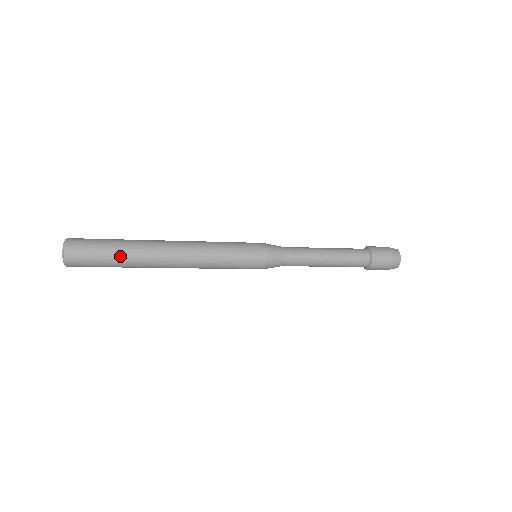
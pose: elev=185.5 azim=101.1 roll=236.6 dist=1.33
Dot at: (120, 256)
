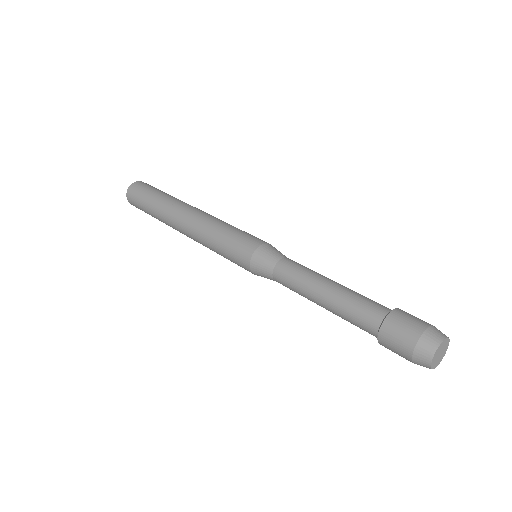
Dot at: (152, 207)
